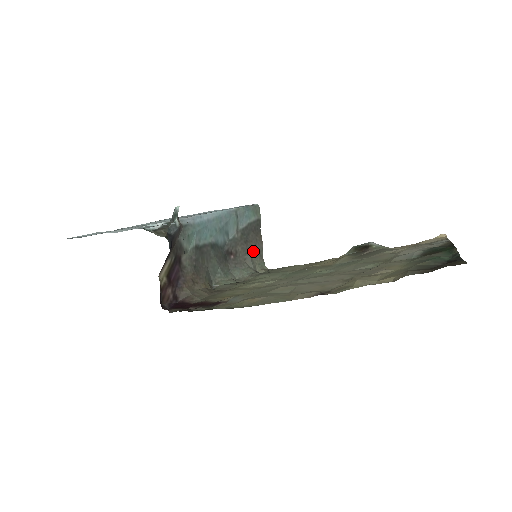
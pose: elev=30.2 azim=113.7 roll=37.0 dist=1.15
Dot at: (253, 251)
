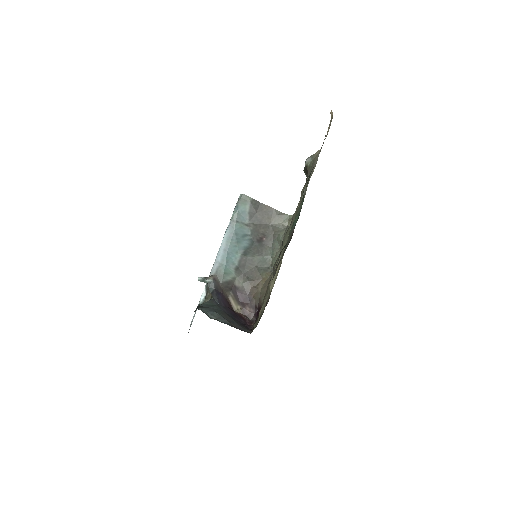
Dot at: (271, 220)
